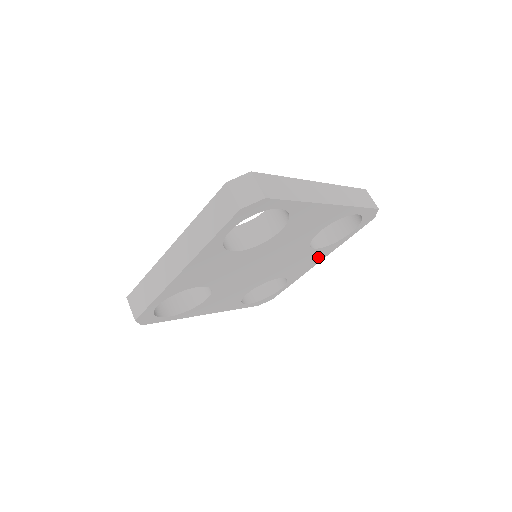
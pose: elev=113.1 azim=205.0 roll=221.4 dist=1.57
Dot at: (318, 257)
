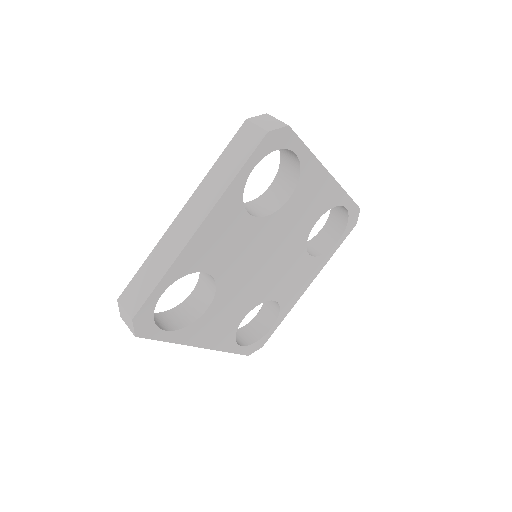
Dot at: (309, 275)
